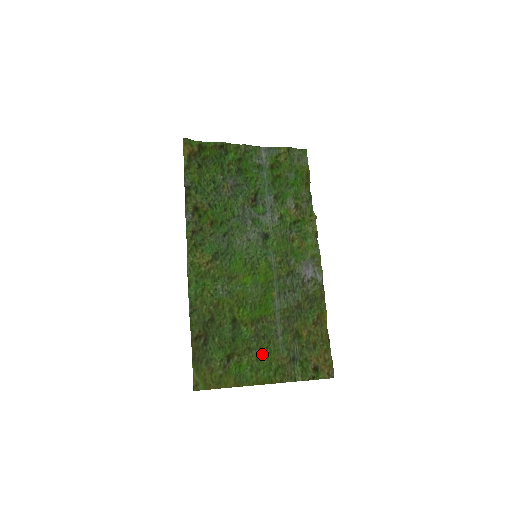
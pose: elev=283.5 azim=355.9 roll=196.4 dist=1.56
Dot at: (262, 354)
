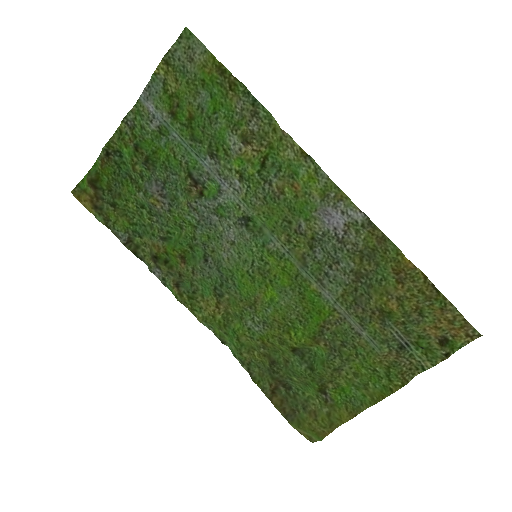
Dot at: (356, 365)
